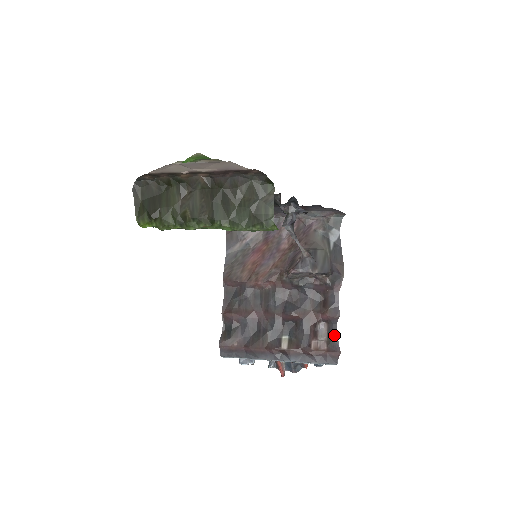
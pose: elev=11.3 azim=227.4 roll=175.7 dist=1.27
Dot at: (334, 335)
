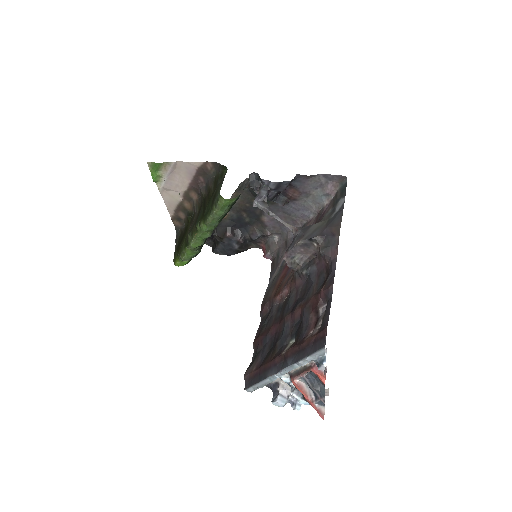
Dot at: (327, 310)
